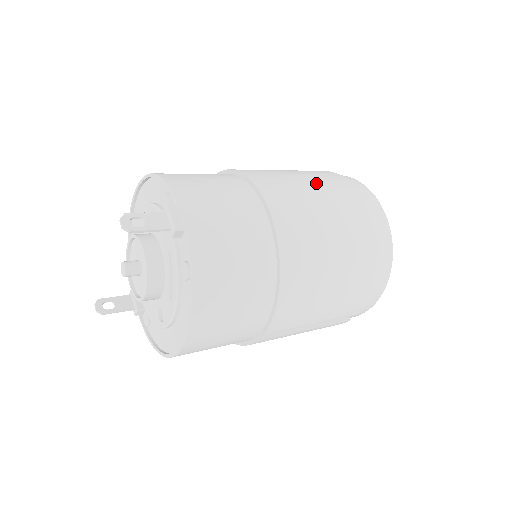
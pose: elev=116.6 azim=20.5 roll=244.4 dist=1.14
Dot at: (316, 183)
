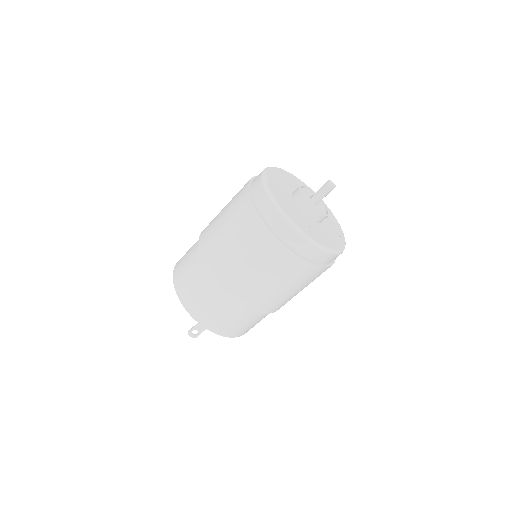
Dot at: (253, 260)
